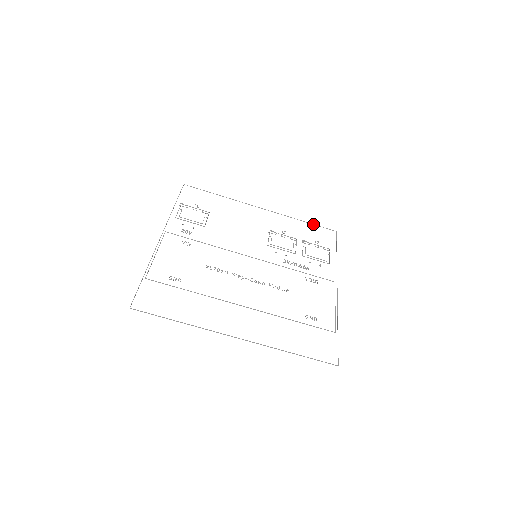
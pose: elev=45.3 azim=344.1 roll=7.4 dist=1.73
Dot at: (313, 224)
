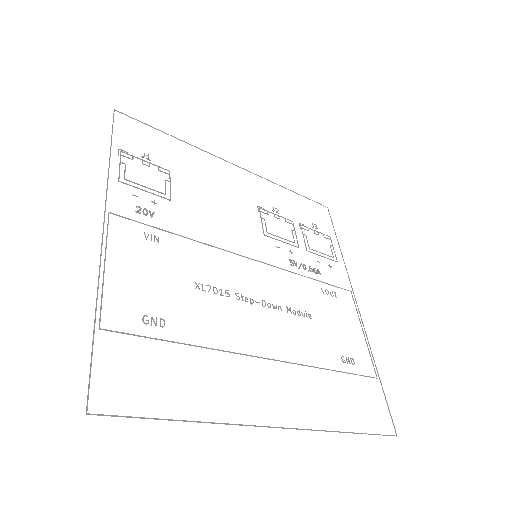
Dot at: occluded
